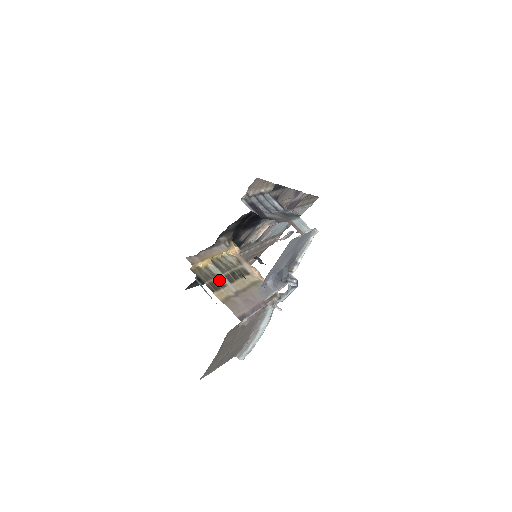
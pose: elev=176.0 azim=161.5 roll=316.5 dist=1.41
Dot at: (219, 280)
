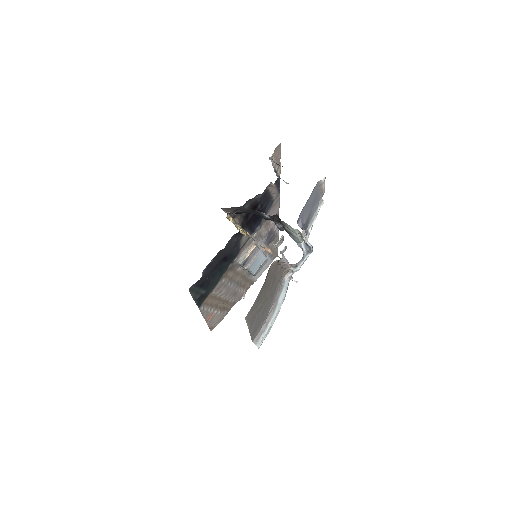
Dot at: occluded
